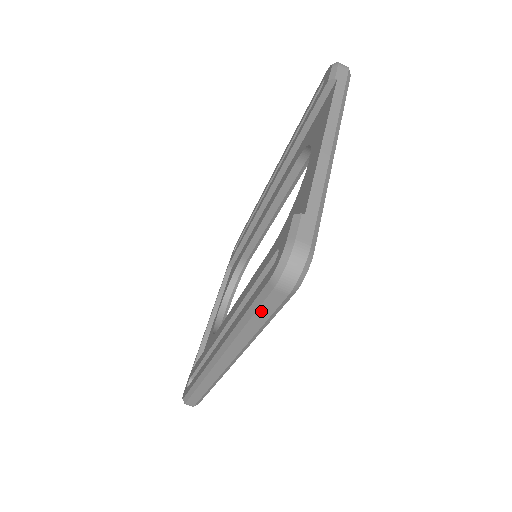
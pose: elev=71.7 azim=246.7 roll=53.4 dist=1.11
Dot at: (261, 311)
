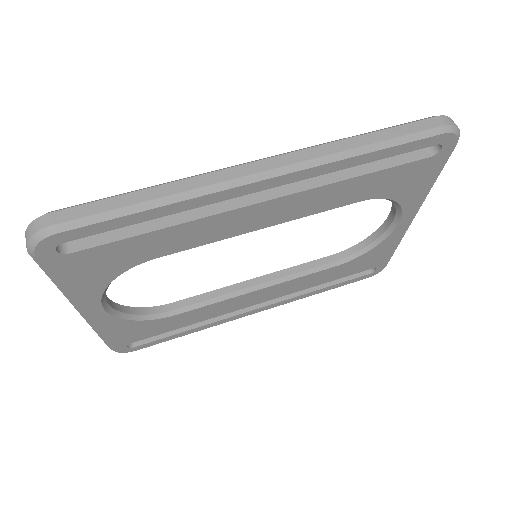
Dot at: (401, 128)
